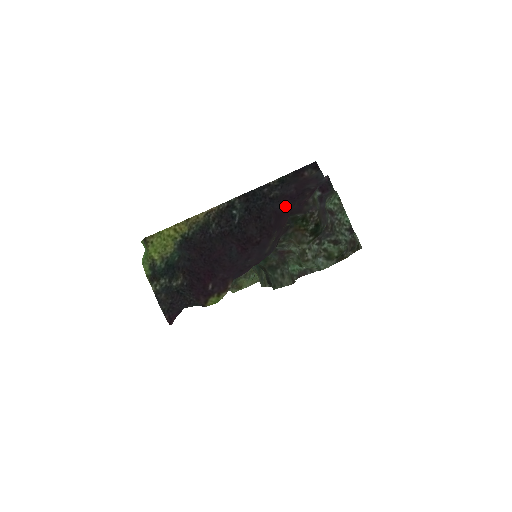
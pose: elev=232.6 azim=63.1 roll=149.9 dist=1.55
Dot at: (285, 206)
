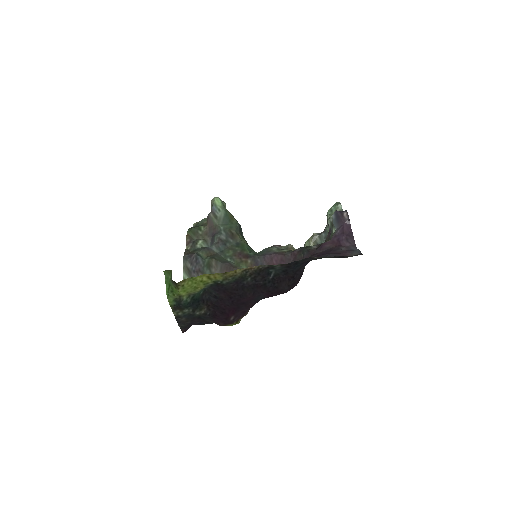
Dot at: occluded
